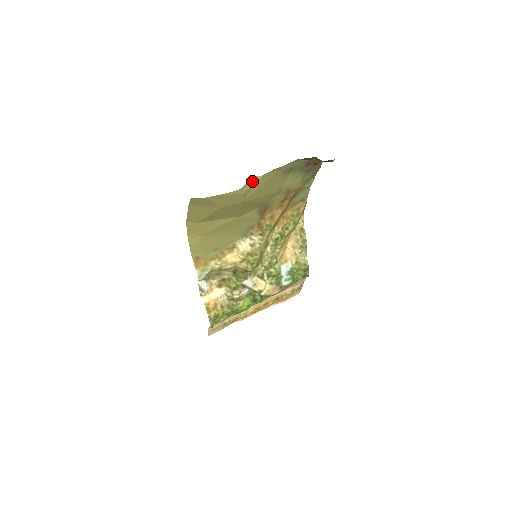
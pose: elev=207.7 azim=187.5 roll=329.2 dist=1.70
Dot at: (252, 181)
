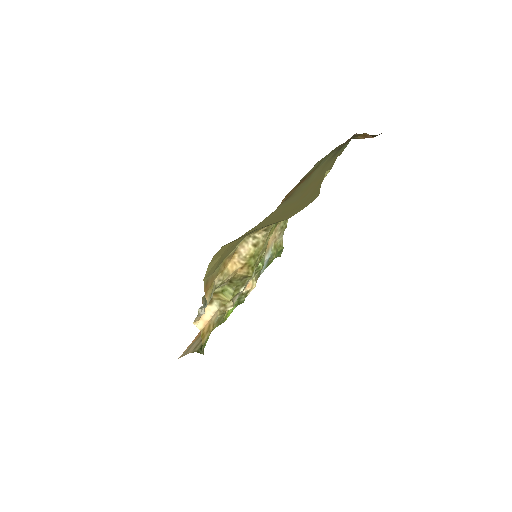
Dot at: occluded
